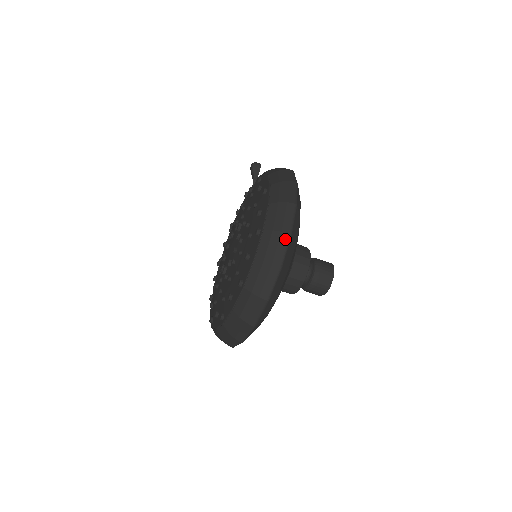
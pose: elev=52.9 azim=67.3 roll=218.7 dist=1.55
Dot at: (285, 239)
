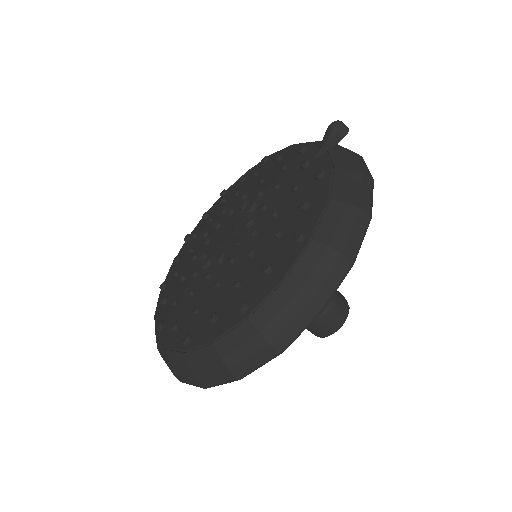
Dot at: (268, 355)
